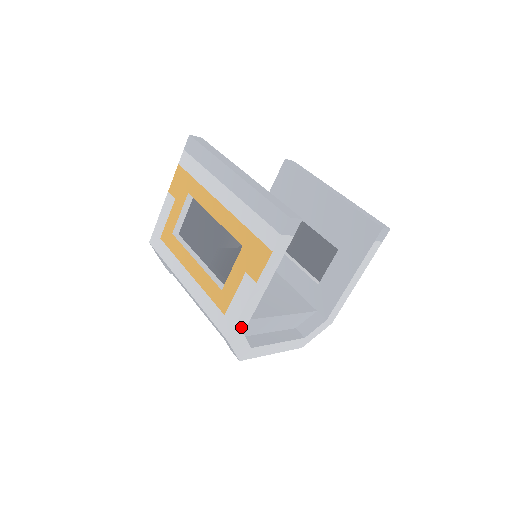
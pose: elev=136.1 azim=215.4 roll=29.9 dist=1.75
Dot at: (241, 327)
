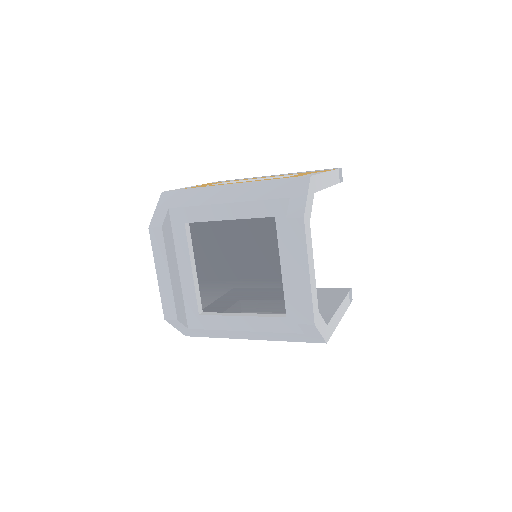
Dot at: (315, 185)
